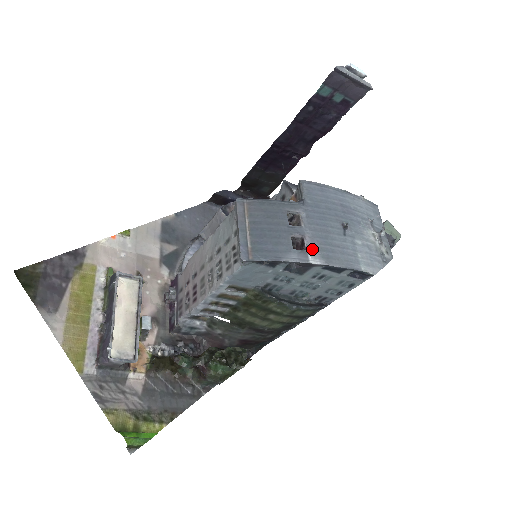
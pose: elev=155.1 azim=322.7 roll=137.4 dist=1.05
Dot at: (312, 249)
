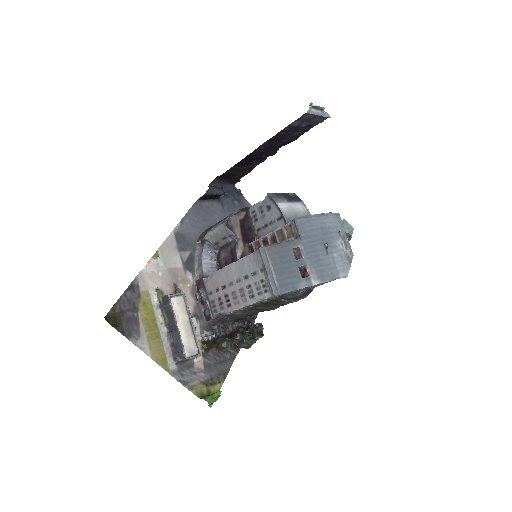
Dot at: (312, 274)
